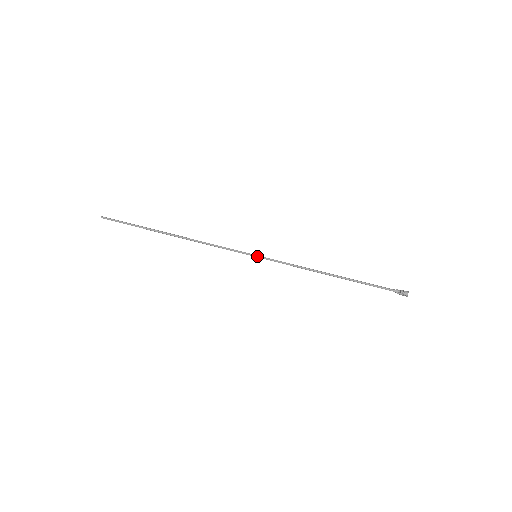
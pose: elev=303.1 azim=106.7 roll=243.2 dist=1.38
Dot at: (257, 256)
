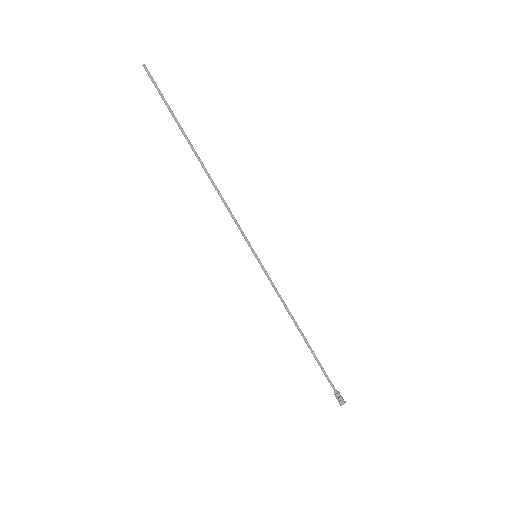
Dot at: (257, 257)
